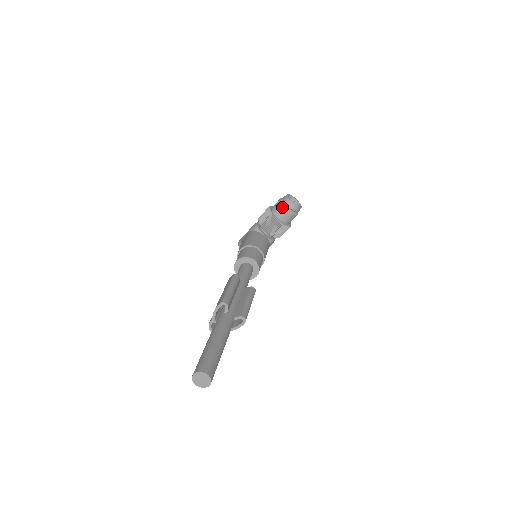
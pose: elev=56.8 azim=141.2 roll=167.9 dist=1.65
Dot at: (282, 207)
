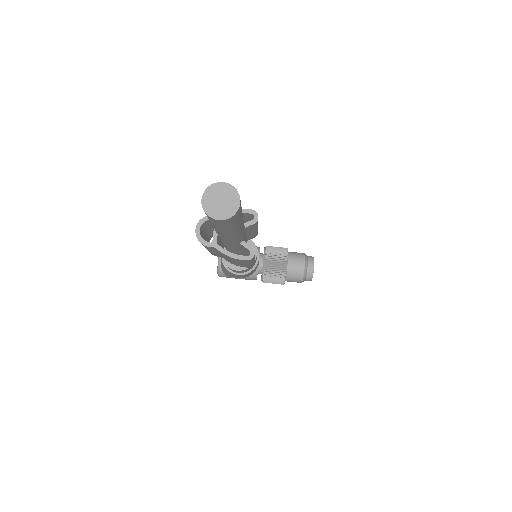
Dot at: (303, 259)
